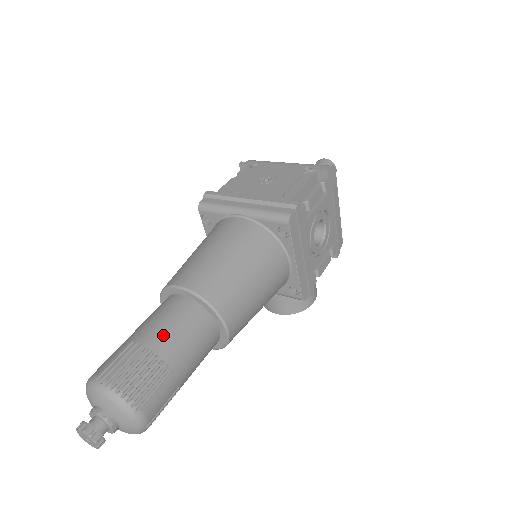
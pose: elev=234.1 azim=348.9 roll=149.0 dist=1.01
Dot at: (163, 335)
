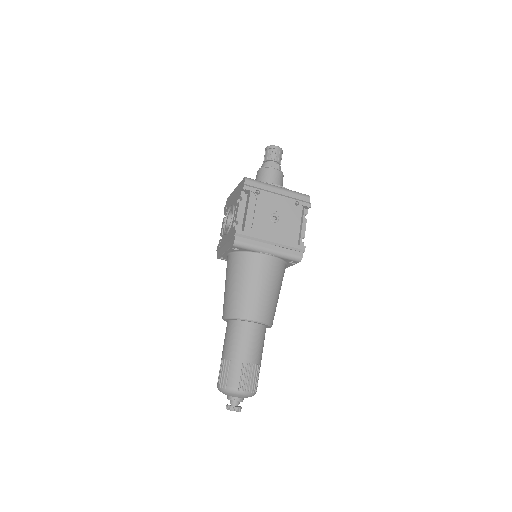
Dot at: (256, 353)
